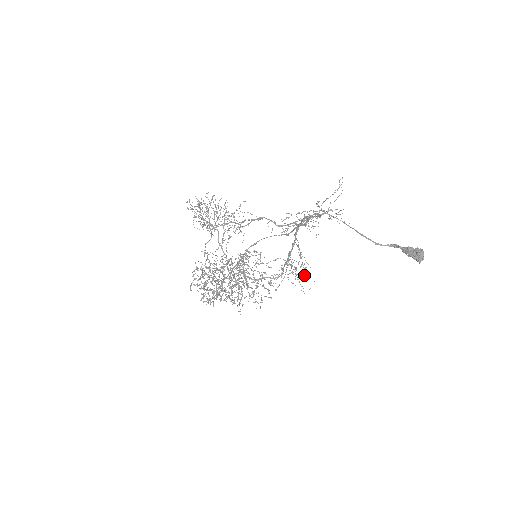
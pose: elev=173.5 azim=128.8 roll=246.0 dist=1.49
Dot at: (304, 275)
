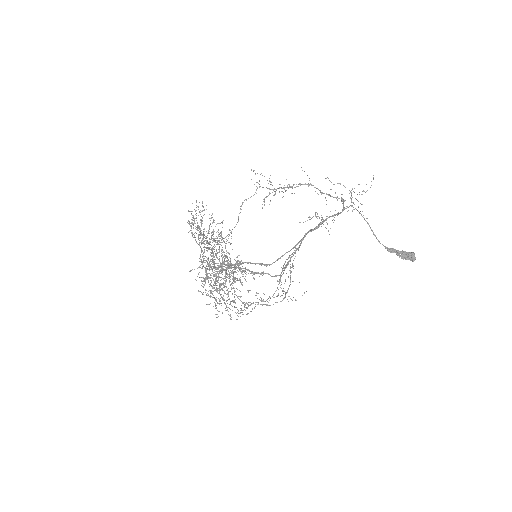
Dot at: occluded
